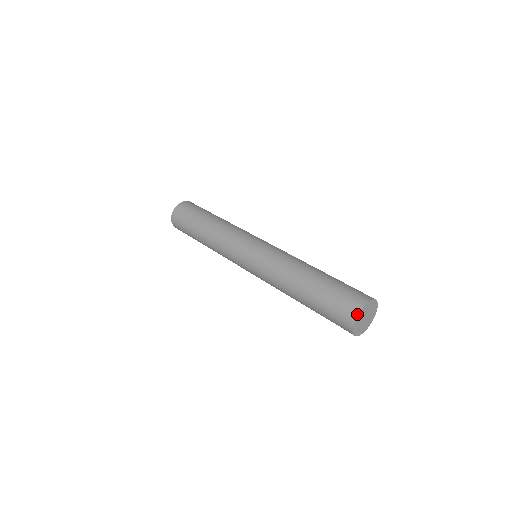
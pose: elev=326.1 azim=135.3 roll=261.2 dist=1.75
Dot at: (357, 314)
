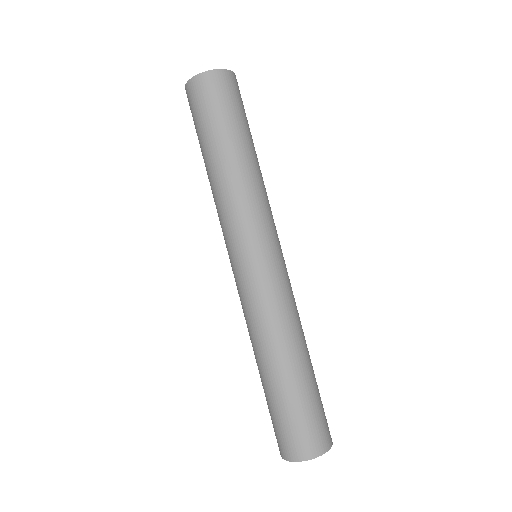
Dot at: (280, 454)
